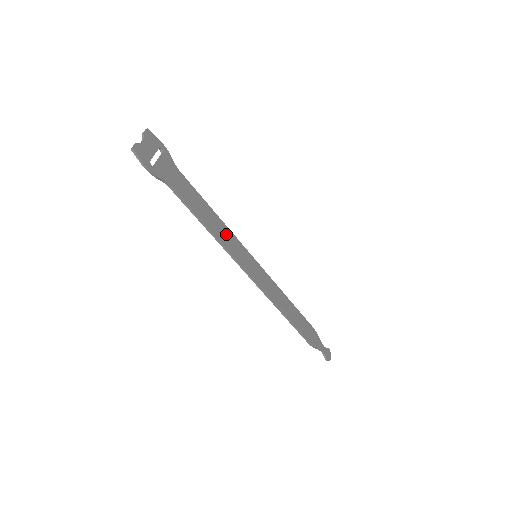
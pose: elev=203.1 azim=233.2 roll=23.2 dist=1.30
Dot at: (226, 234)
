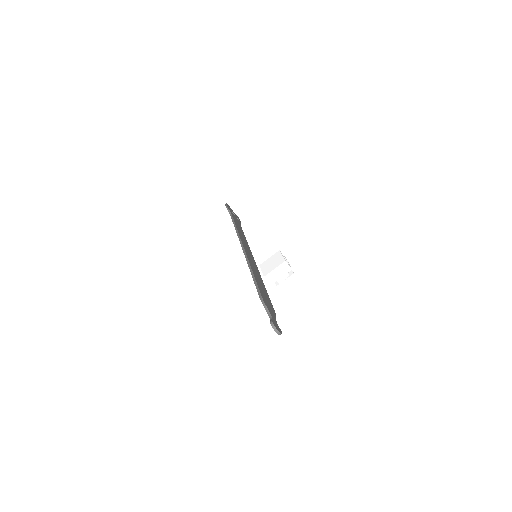
Dot at: (245, 240)
